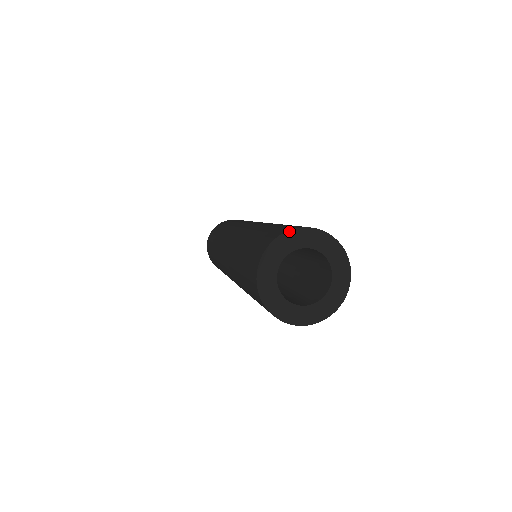
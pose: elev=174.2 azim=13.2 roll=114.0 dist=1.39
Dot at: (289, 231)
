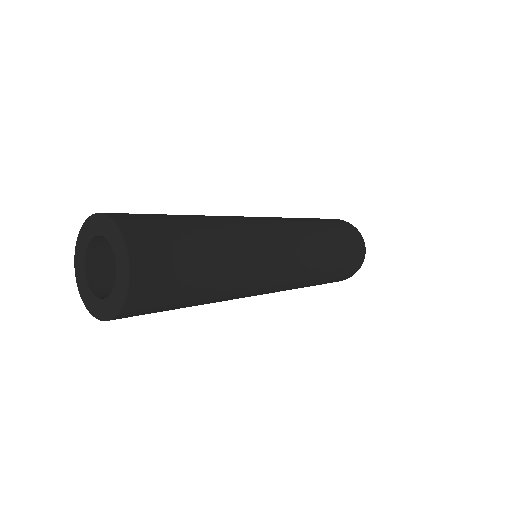
Dot at: (105, 215)
